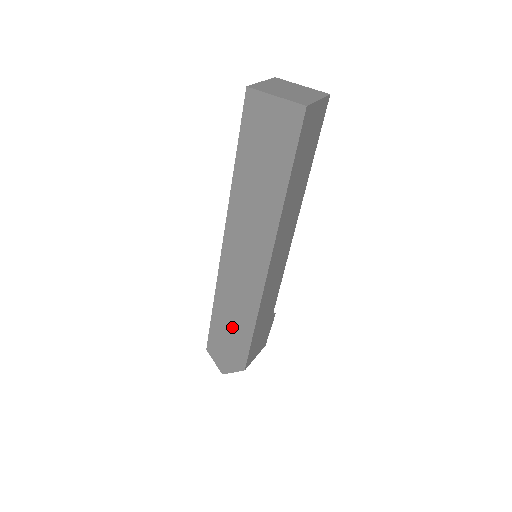
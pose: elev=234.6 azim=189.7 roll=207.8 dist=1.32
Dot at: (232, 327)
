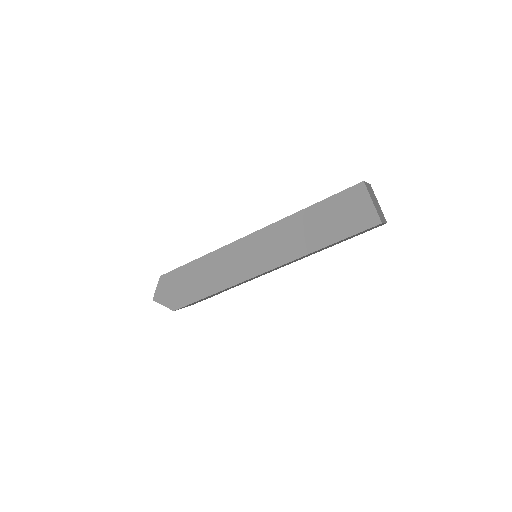
Dot at: (198, 280)
